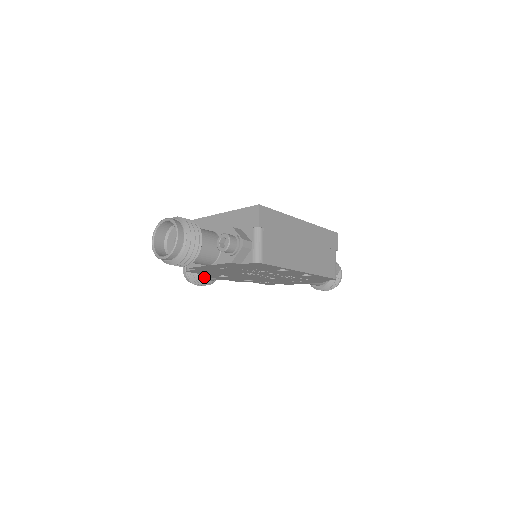
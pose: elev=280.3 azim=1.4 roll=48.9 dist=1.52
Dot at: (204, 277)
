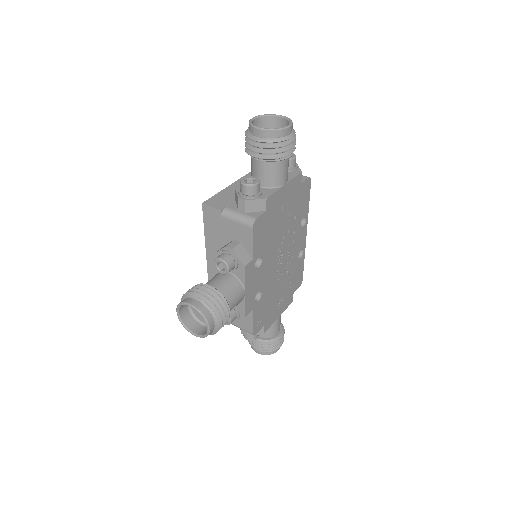
Dot at: (227, 297)
